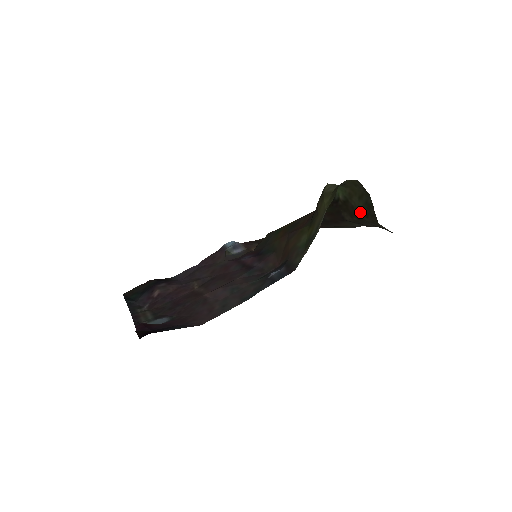
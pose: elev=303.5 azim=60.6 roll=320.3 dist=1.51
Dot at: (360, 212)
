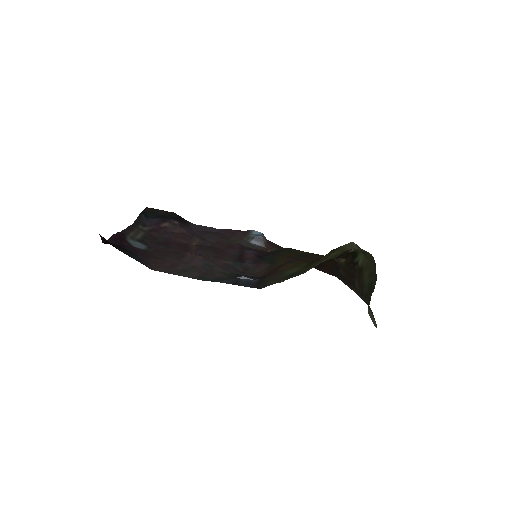
Dot at: (364, 288)
